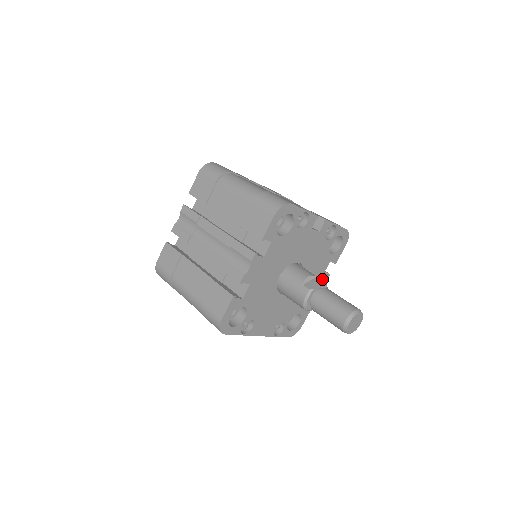
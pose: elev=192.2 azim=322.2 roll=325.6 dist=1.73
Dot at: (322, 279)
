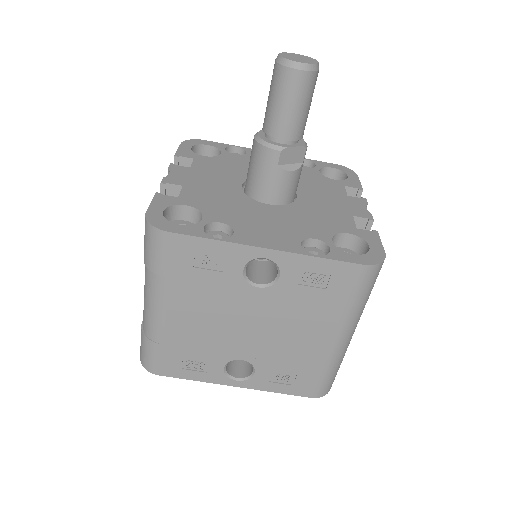
Dot at: (353, 202)
